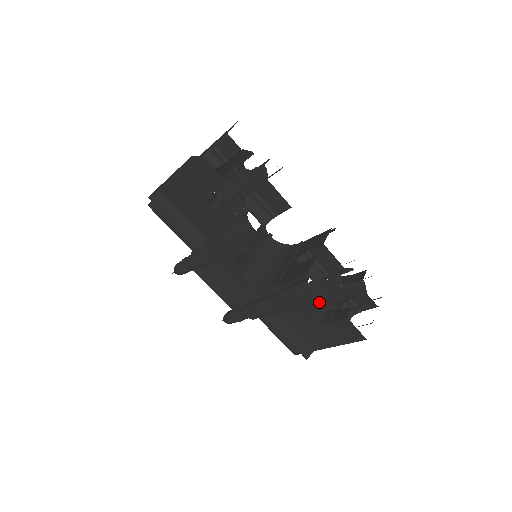
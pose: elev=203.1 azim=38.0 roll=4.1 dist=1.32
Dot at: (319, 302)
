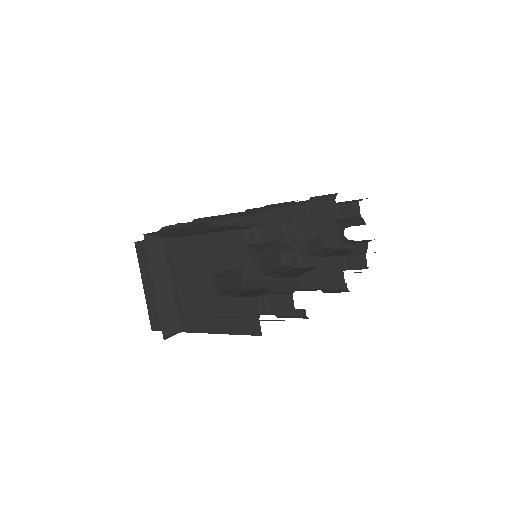
Dot at: occluded
